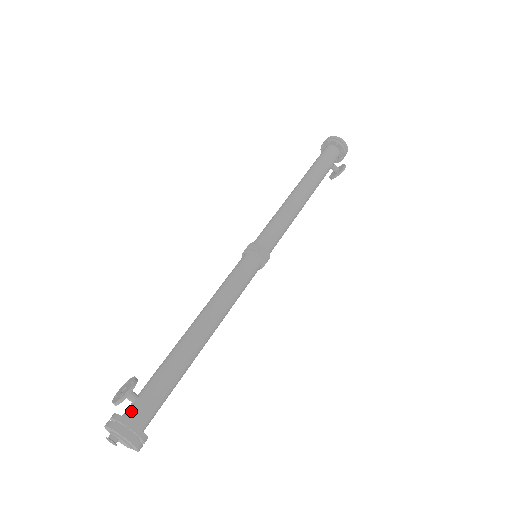
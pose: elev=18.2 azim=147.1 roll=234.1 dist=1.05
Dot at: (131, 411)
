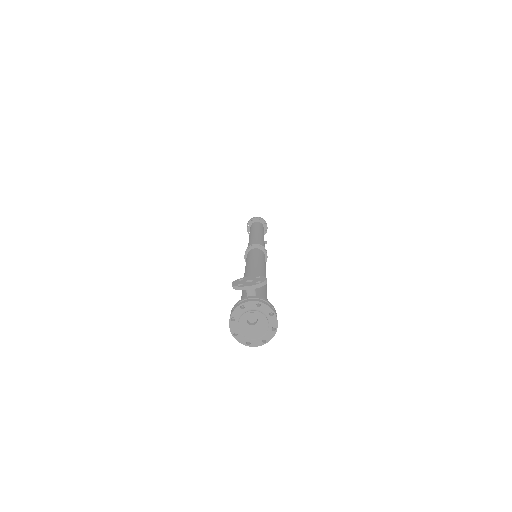
Dot at: occluded
